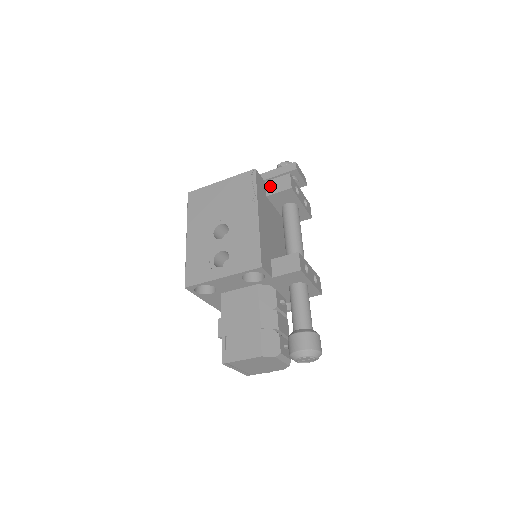
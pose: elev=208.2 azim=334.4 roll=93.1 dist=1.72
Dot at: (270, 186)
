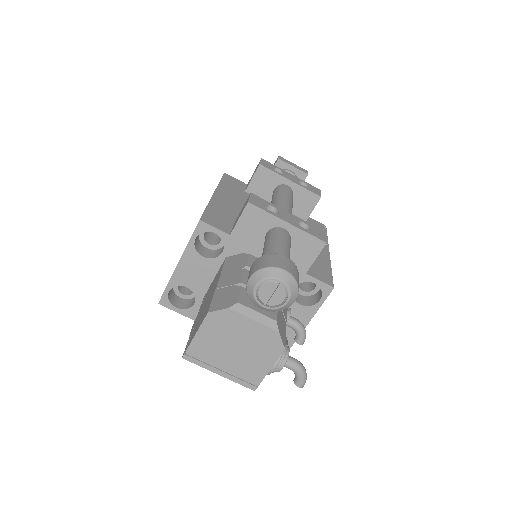
Dot at: occluded
